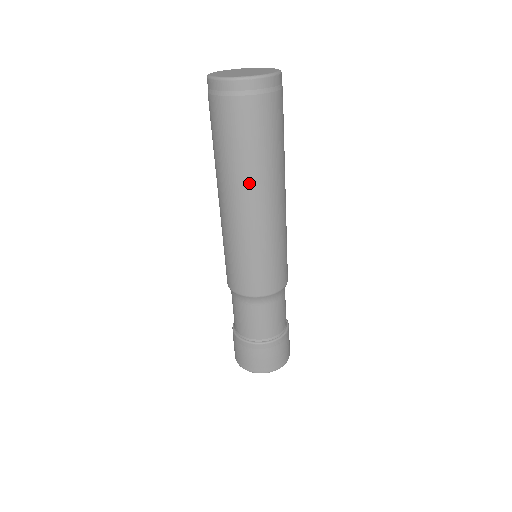
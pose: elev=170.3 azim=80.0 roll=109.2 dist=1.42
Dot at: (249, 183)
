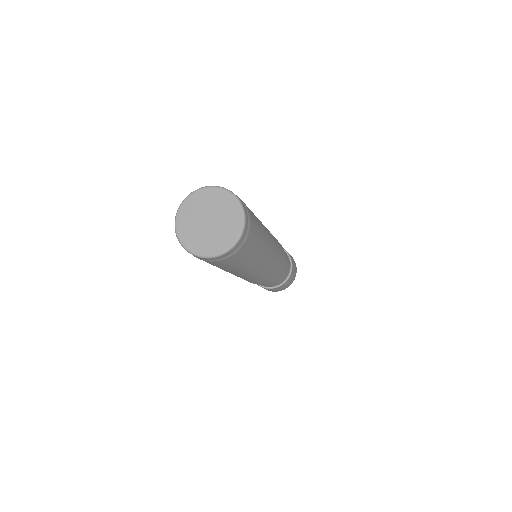
Dot at: (230, 272)
